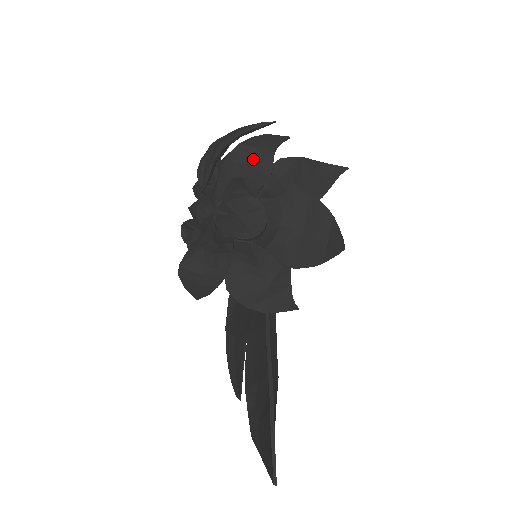
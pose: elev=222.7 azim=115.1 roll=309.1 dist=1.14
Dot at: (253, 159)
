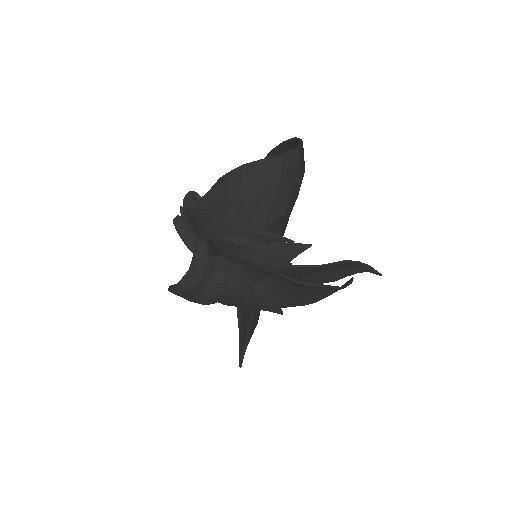
Dot at: (251, 267)
